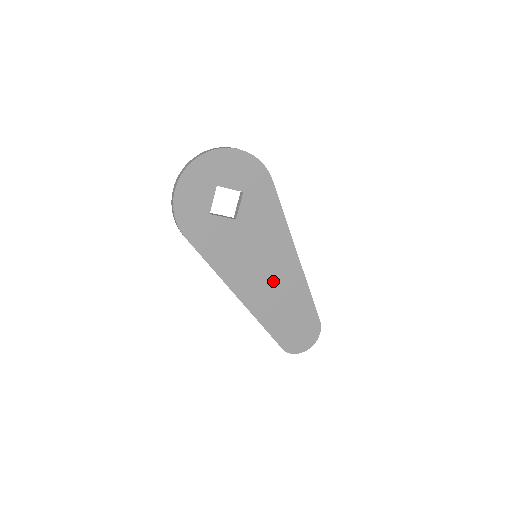
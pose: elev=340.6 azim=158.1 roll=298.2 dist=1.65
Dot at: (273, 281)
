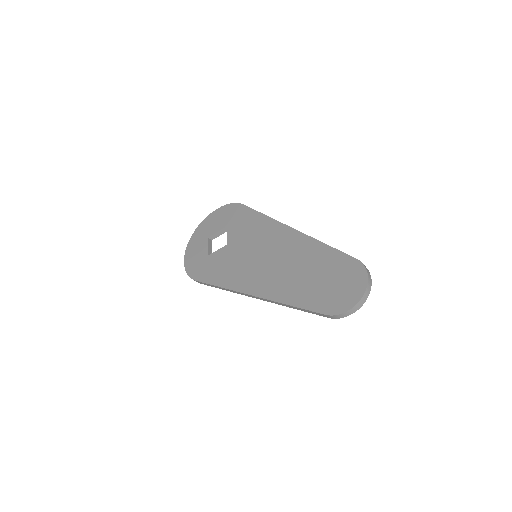
Dot at: (278, 261)
